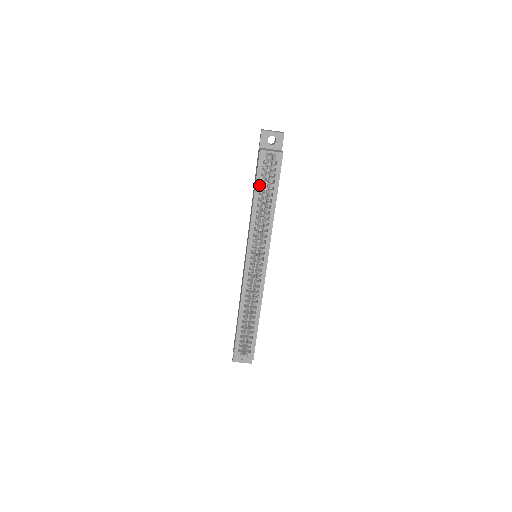
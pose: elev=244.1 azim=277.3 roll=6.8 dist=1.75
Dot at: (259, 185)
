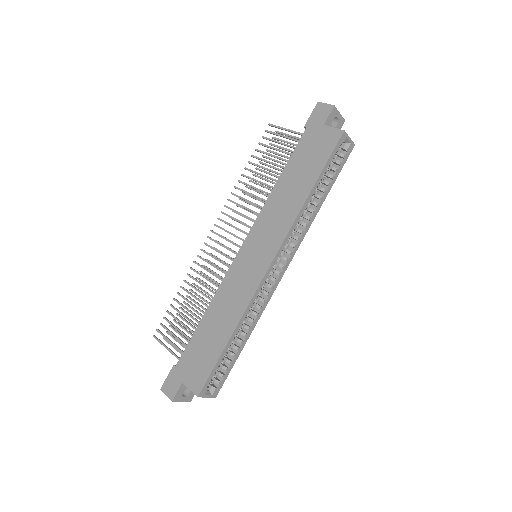
Dot at: (325, 172)
